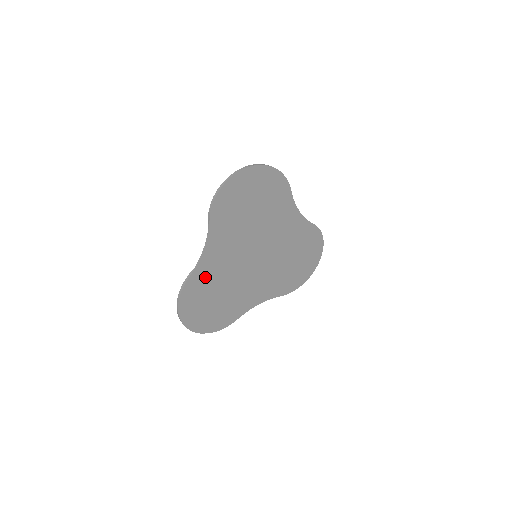
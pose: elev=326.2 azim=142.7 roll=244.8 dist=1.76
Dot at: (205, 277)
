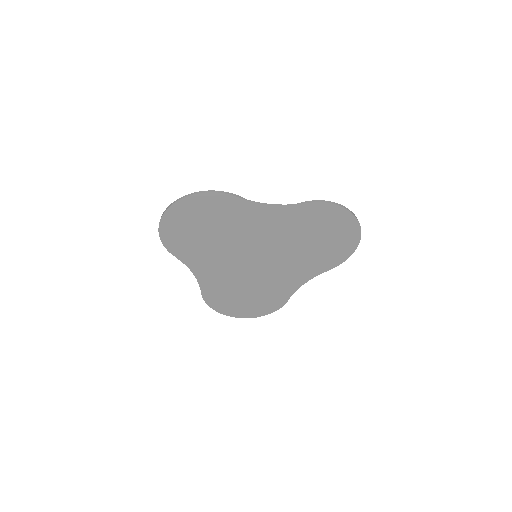
Dot at: (216, 287)
